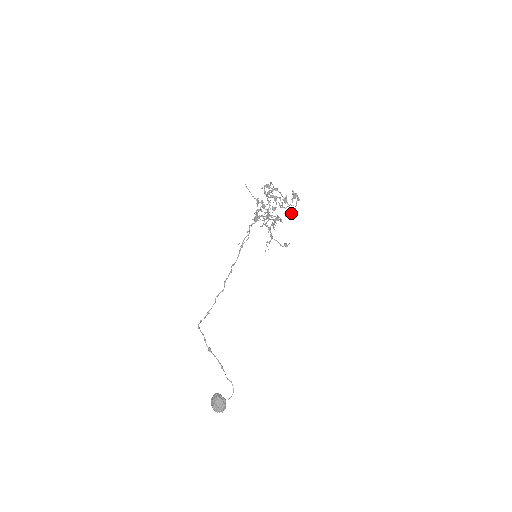
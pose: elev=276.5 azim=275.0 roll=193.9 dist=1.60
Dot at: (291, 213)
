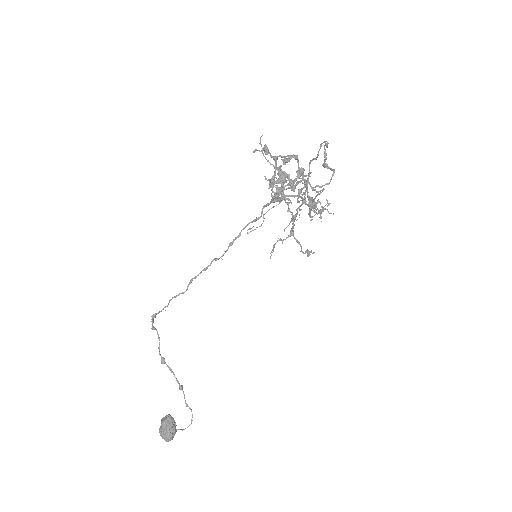
Dot at: (310, 204)
